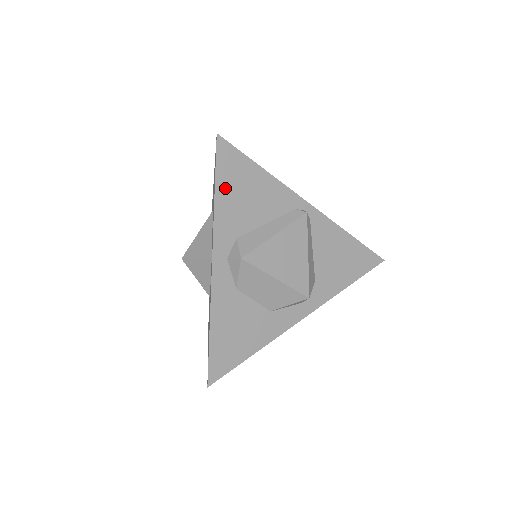
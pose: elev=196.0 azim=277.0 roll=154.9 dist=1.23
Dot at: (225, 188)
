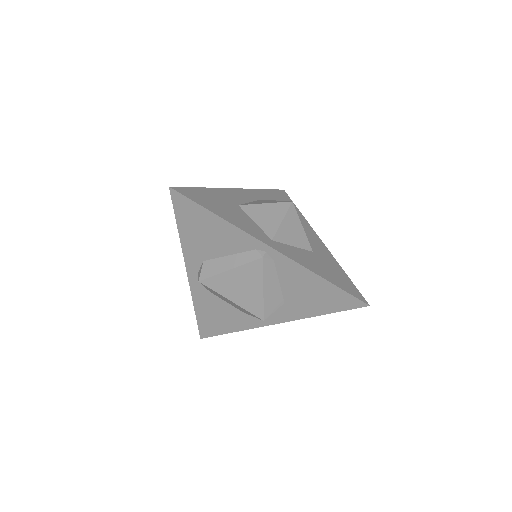
Dot at: (186, 226)
